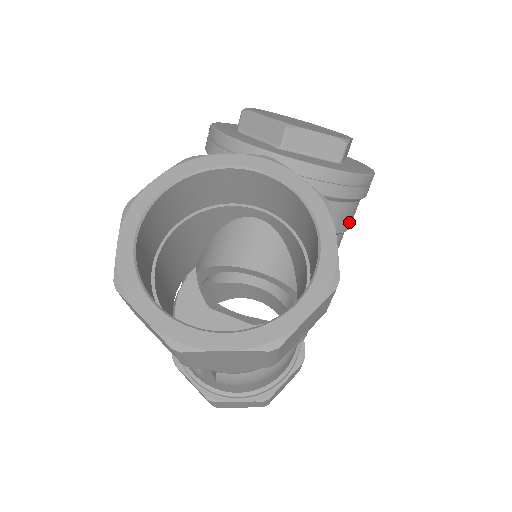
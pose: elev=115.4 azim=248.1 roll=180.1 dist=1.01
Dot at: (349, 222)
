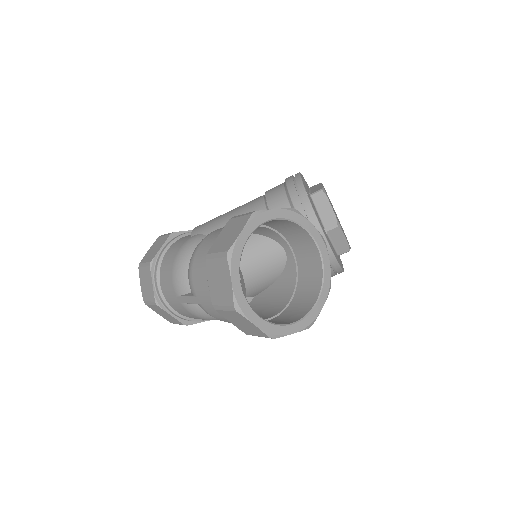
Dot at: occluded
